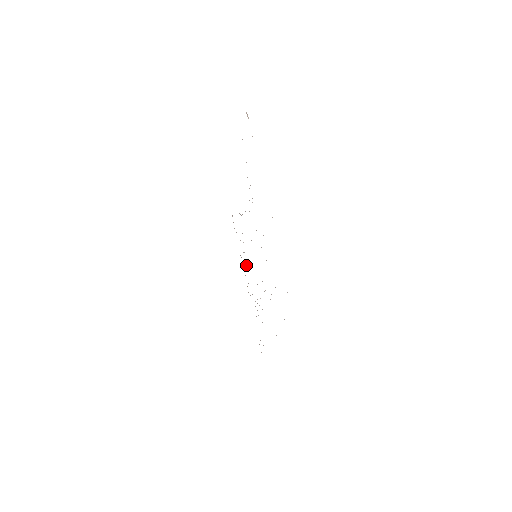
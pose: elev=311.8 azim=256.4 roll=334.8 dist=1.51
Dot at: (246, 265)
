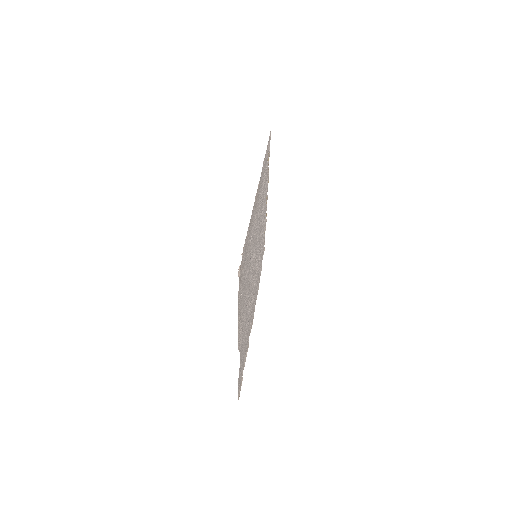
Dot at: (265, 201)
